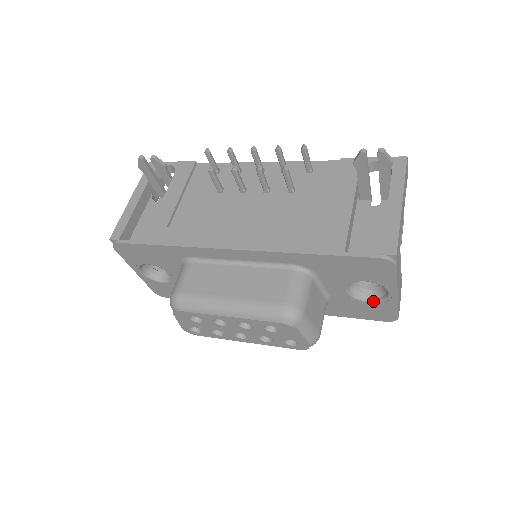
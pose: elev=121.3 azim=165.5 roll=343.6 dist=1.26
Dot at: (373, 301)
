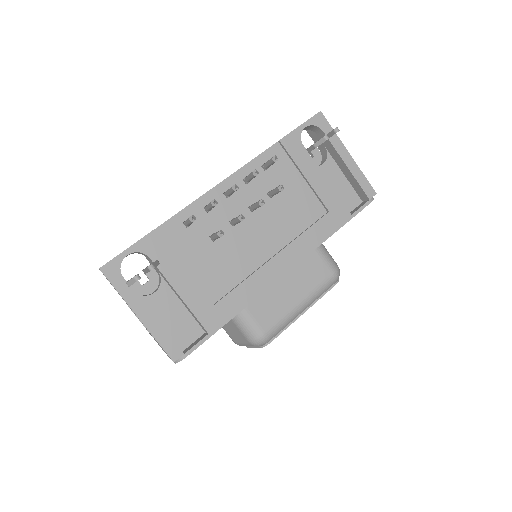
Dot at: occluded
